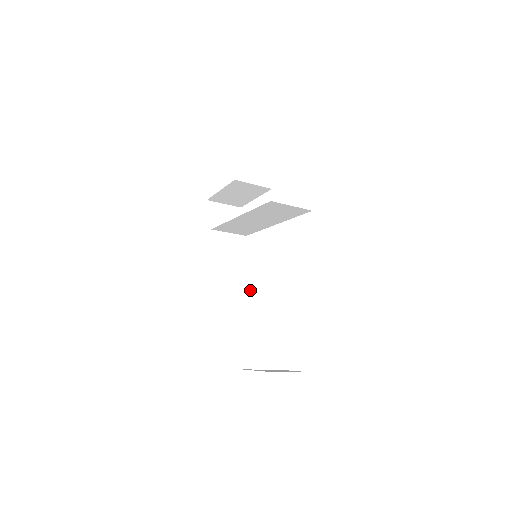
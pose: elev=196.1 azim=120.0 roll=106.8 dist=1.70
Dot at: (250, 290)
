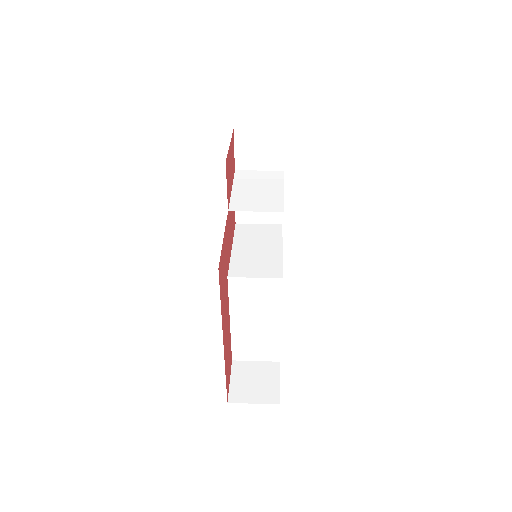
Dot at: (237, 304)
